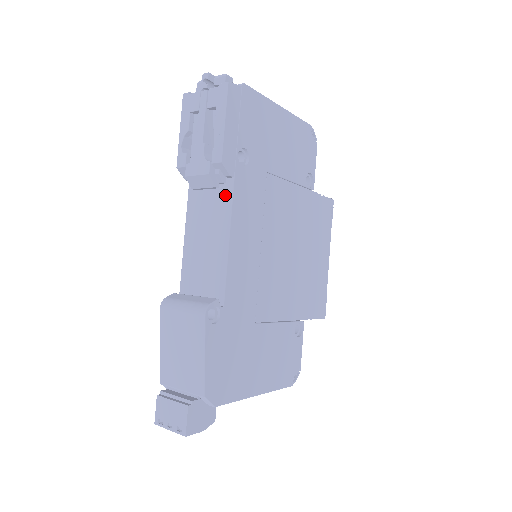
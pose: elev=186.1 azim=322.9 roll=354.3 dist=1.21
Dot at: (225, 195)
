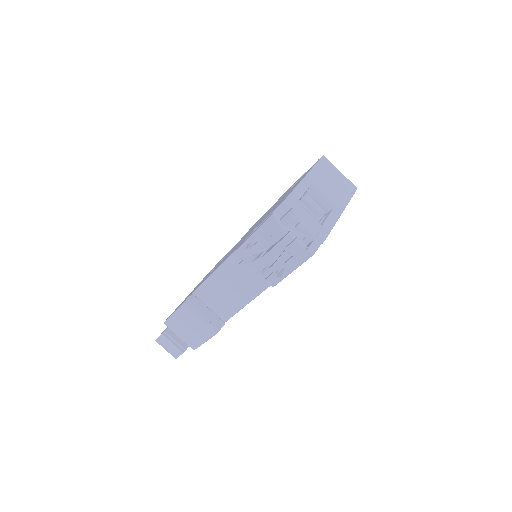
Dot at: (262, 283)
